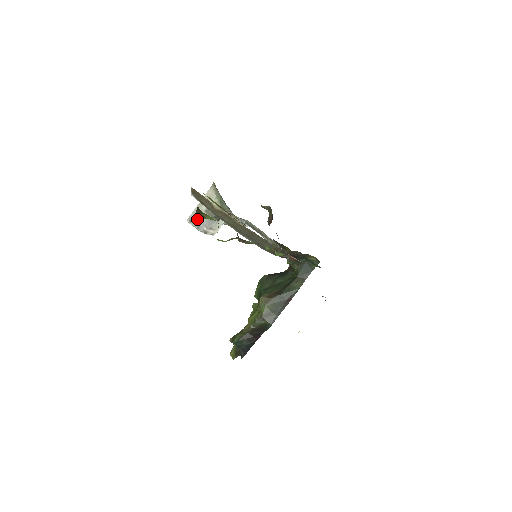
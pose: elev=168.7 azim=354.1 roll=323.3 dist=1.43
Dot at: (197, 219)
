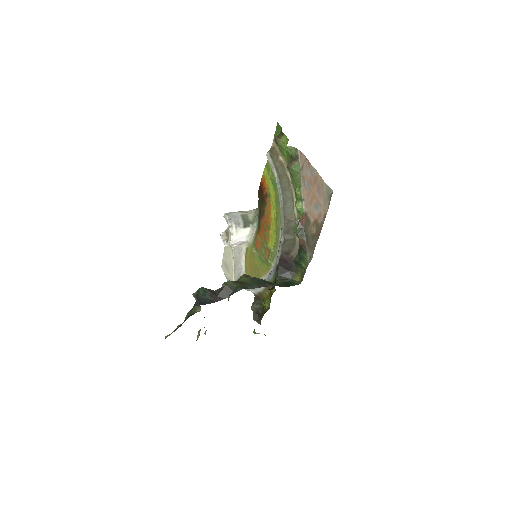
Dot at: (233, 215)
